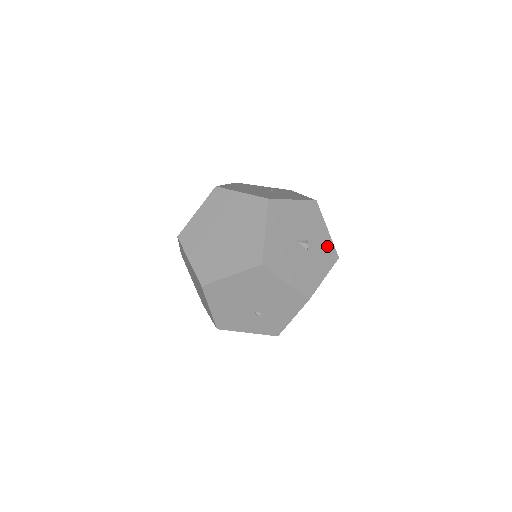
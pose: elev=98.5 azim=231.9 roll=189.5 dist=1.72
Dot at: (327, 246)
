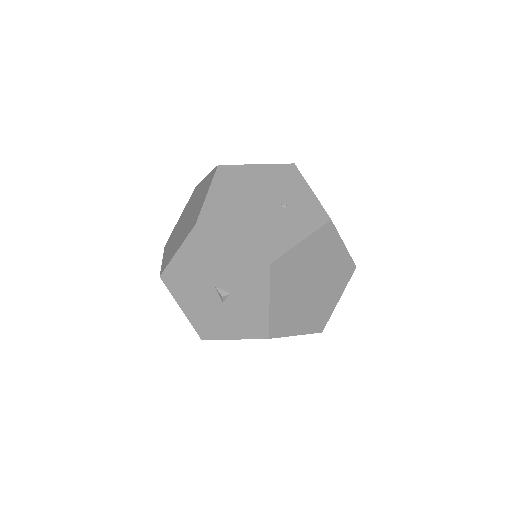
Dot at: (257, 317)
